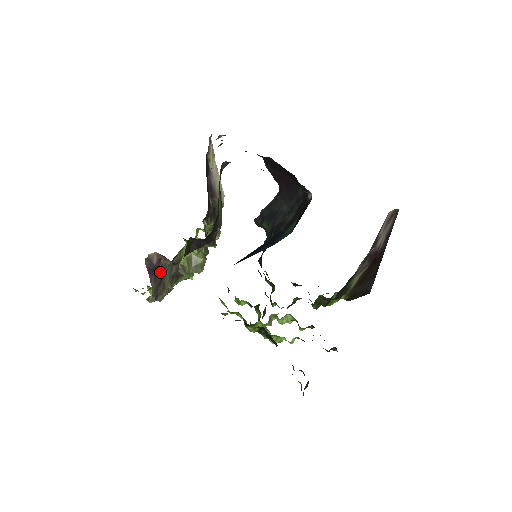
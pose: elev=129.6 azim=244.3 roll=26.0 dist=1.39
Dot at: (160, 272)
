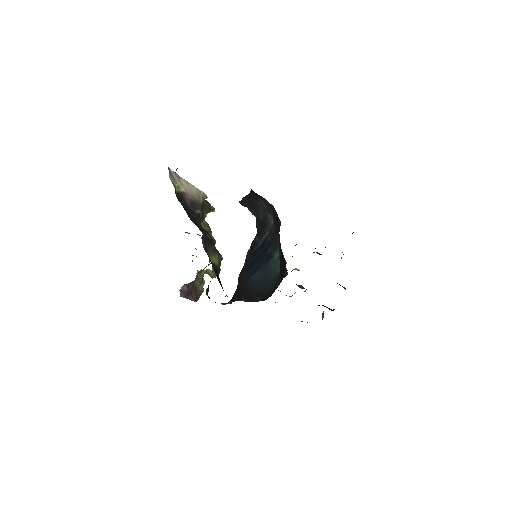
Dot at: (192, 288)
